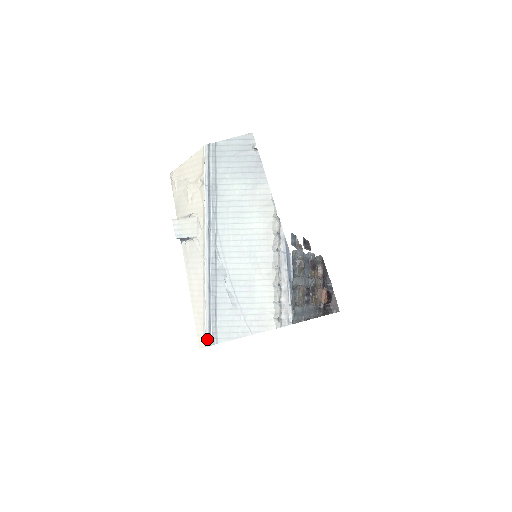
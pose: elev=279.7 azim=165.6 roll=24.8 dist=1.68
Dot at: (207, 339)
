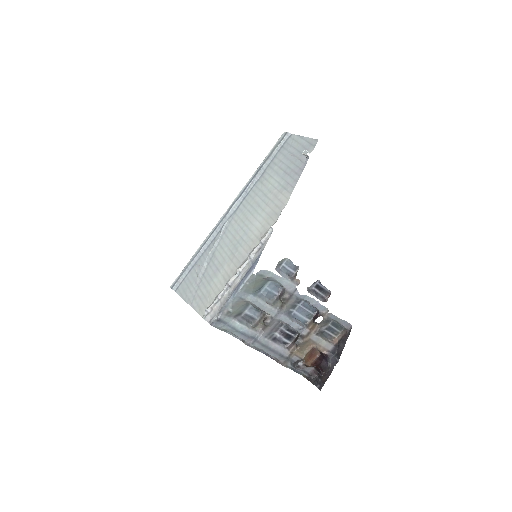
Dot at: (174, 282)
